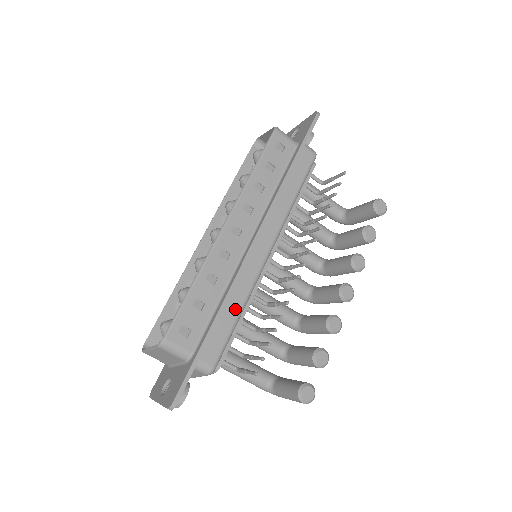
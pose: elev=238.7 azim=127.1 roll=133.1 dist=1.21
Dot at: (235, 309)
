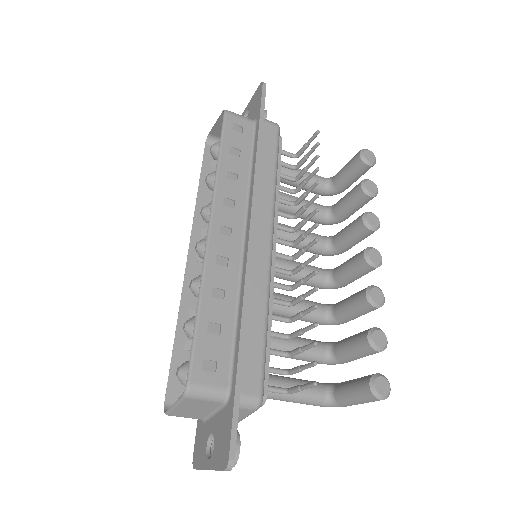
Dot at: (258, 319)
